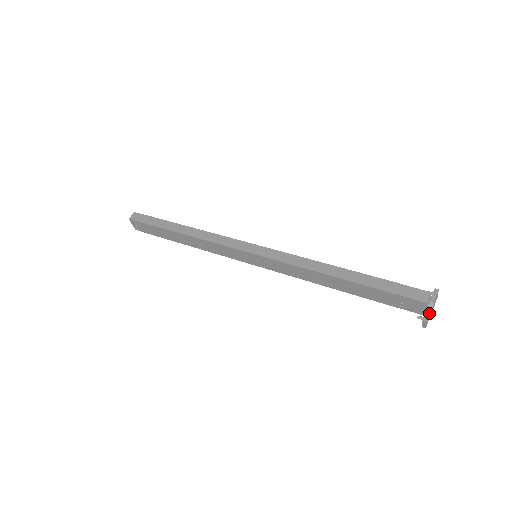
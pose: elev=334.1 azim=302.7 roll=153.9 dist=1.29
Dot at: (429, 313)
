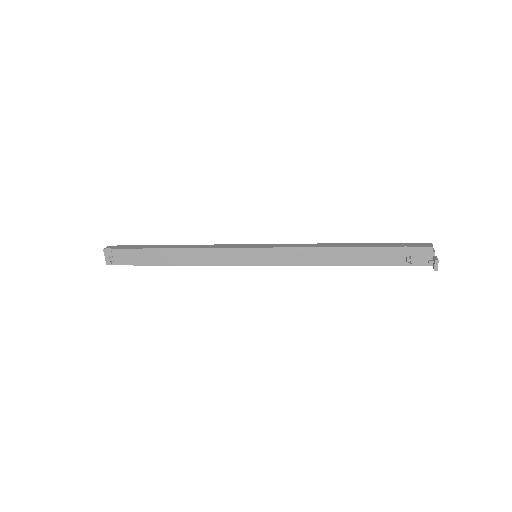
Dot at: occluded
